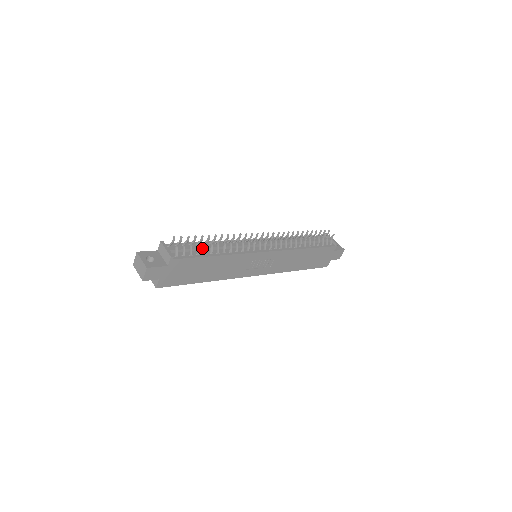
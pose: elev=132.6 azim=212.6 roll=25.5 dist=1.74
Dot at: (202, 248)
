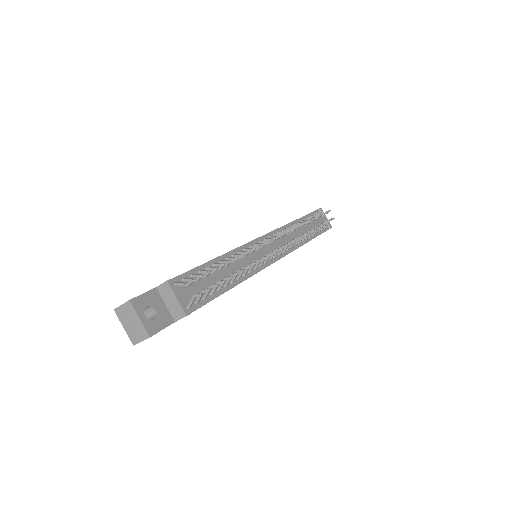
Dot at: (217, 280)
